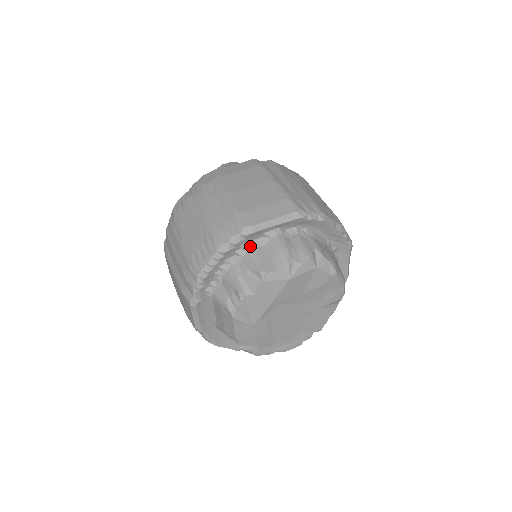
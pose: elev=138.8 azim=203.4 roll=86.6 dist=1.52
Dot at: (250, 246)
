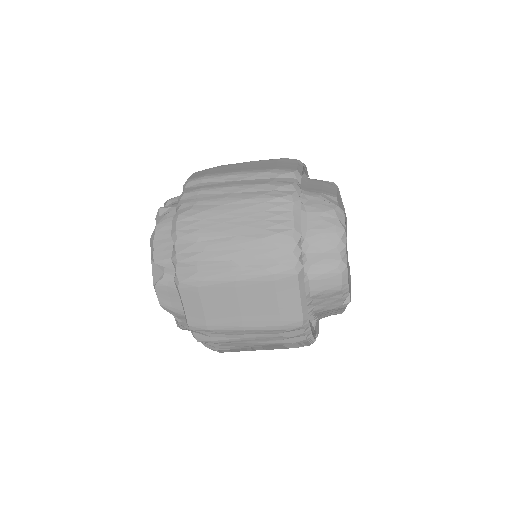
Dot at: occluded
